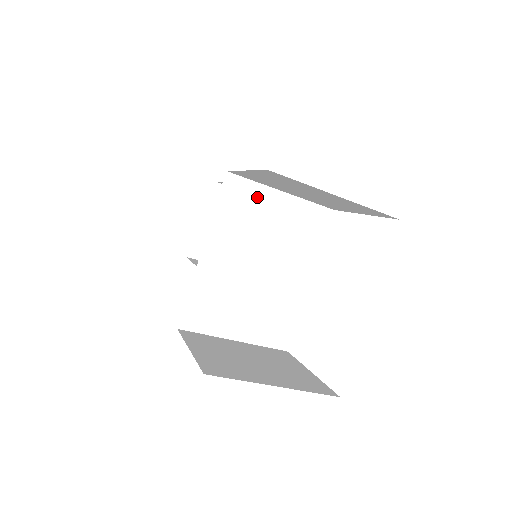
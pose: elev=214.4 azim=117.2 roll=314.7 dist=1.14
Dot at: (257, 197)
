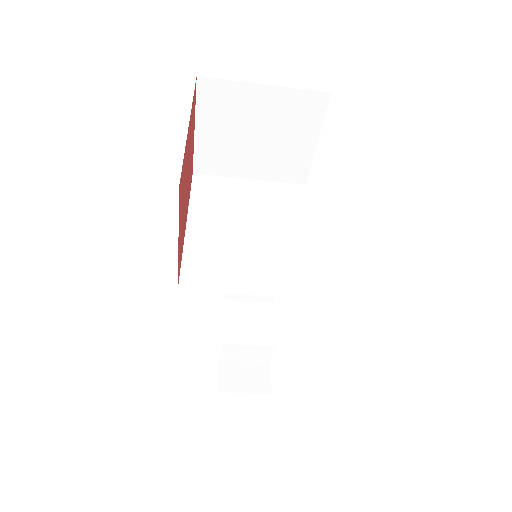
Dot at: (227, 185)
